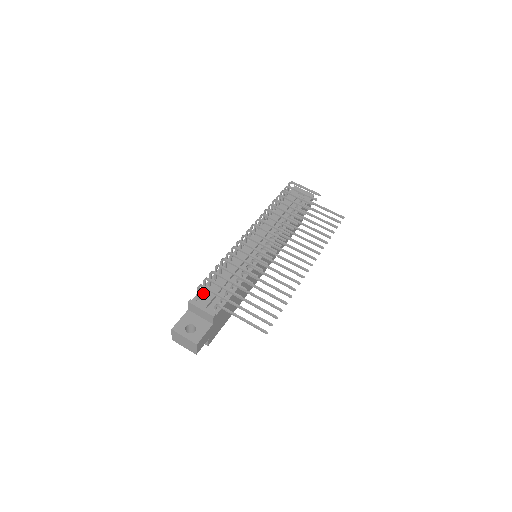
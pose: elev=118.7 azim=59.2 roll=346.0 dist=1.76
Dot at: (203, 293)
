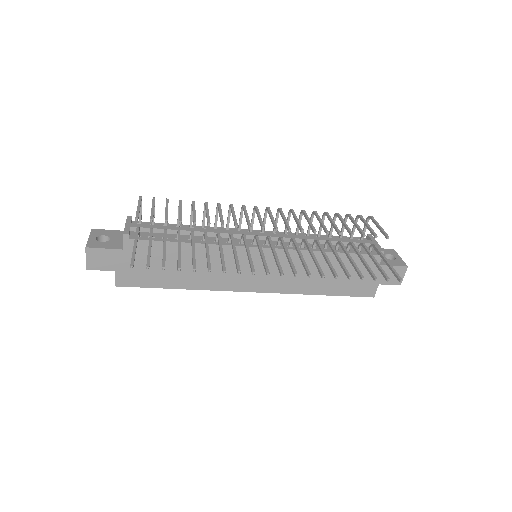
Dot at: occluded
